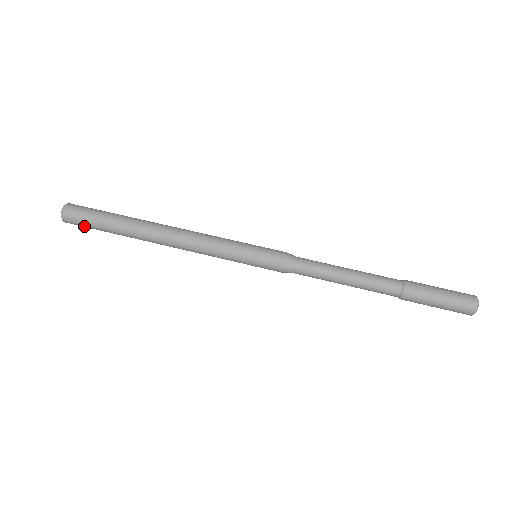
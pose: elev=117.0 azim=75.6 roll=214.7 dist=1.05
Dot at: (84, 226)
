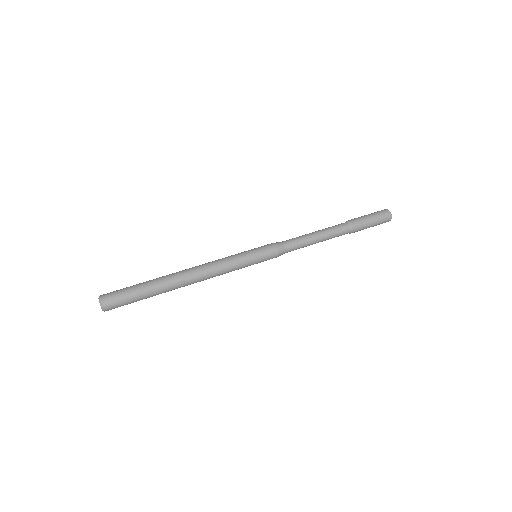
Dot at: occluded
